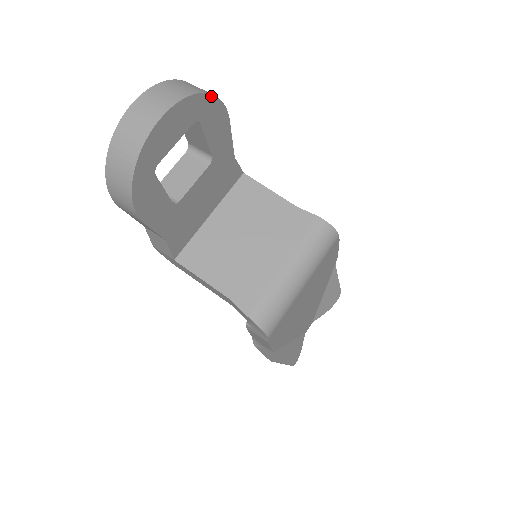
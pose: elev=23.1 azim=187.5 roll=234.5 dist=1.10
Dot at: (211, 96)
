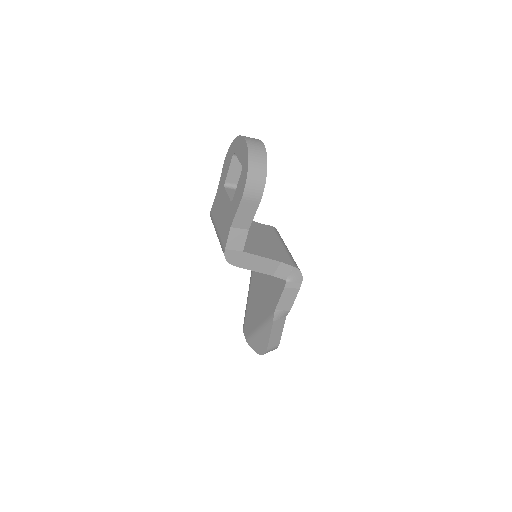
Dot at: occluded
